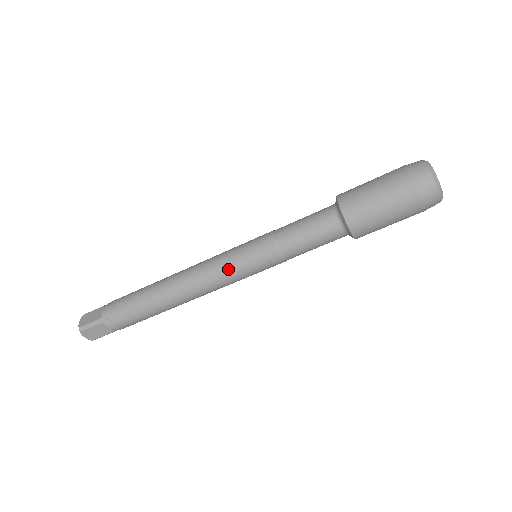
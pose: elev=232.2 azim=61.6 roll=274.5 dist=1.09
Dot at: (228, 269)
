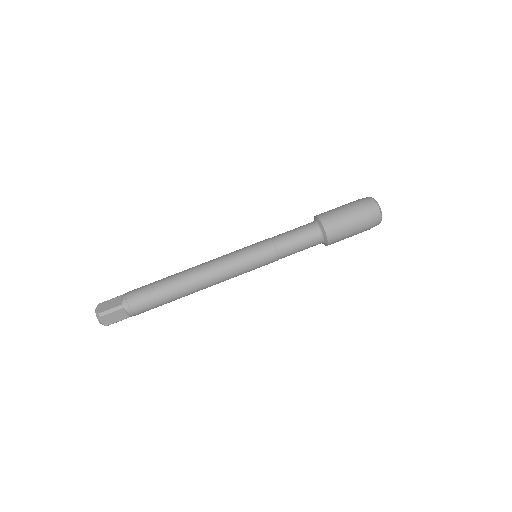
Dot at: (239, 264)
